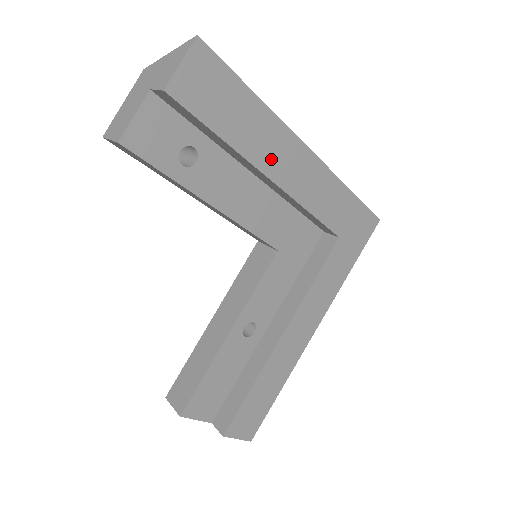
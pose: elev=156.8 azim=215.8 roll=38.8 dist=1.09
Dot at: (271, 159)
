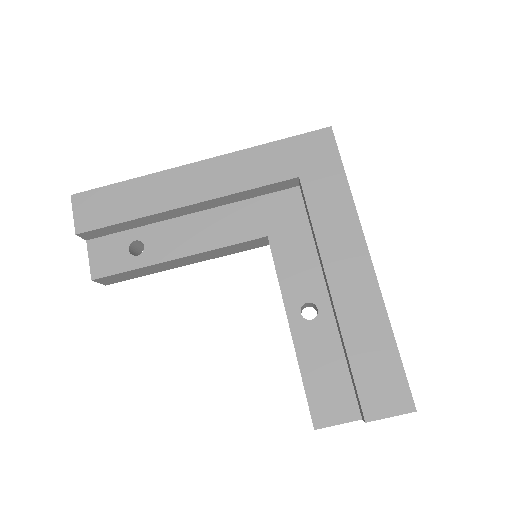
Dot at: (174, 196)
